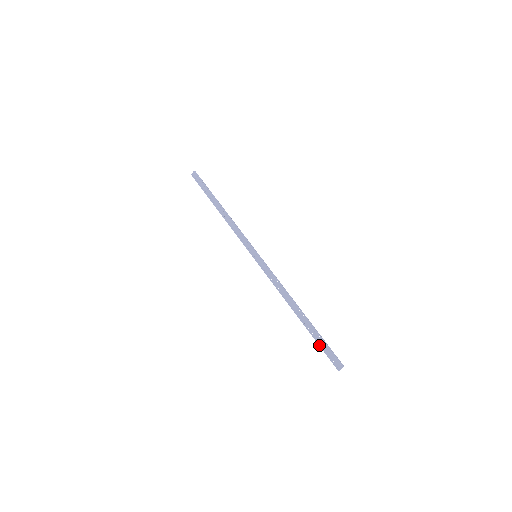
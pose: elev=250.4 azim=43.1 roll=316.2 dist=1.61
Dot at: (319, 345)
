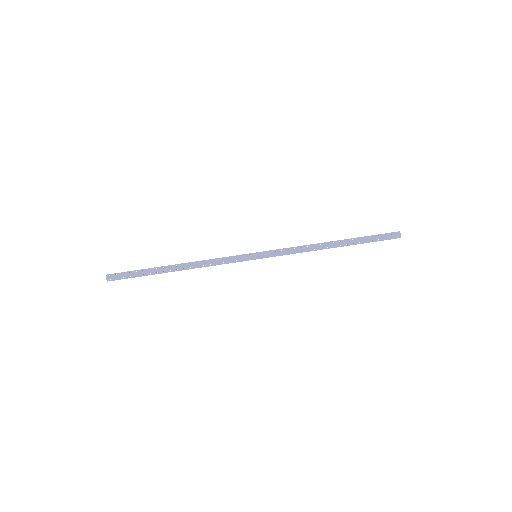
Dot at: occluded
